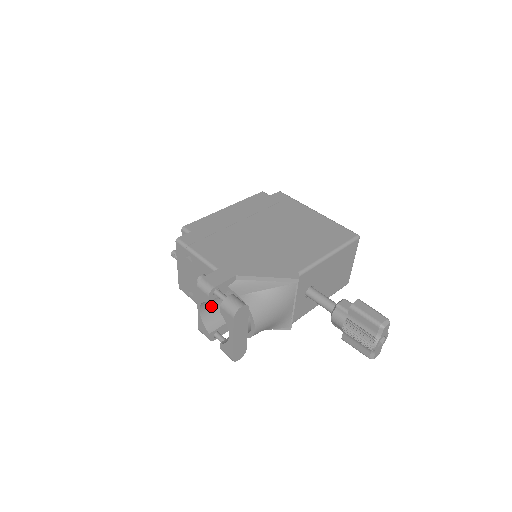
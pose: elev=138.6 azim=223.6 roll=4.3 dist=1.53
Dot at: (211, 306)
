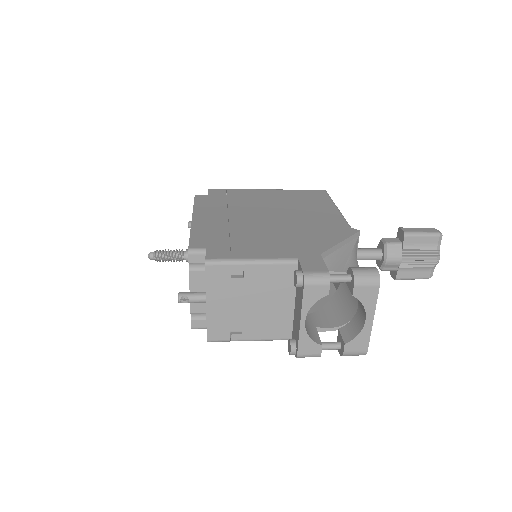
Dot at: occluded
